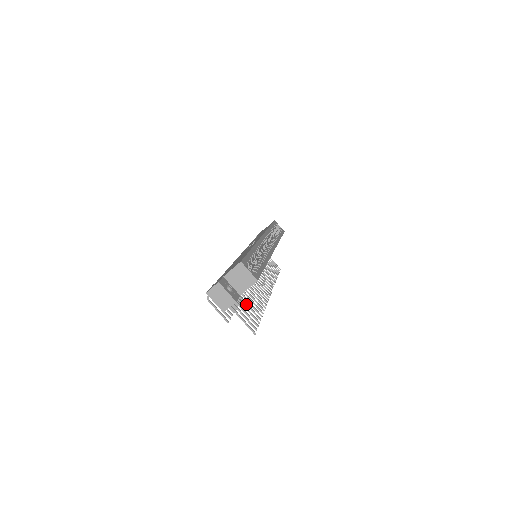
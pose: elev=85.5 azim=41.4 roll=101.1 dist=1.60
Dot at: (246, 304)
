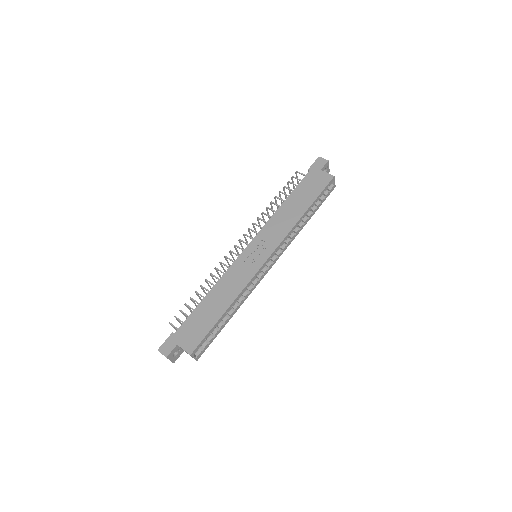
Dot at: occluded
